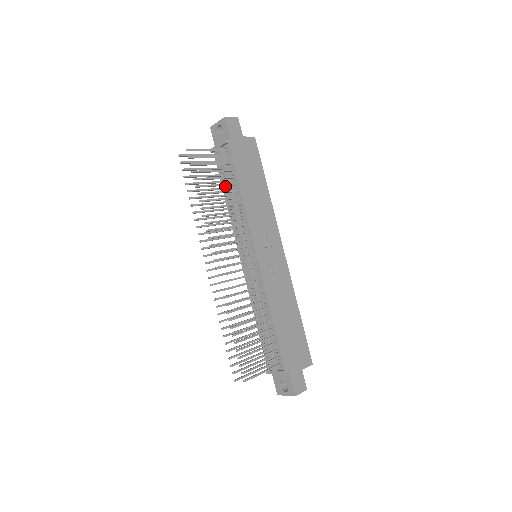
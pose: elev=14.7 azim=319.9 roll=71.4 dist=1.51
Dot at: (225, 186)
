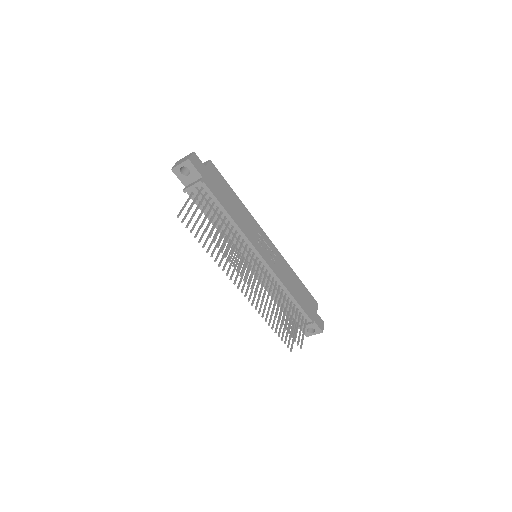
Dot at: (210, 216)
